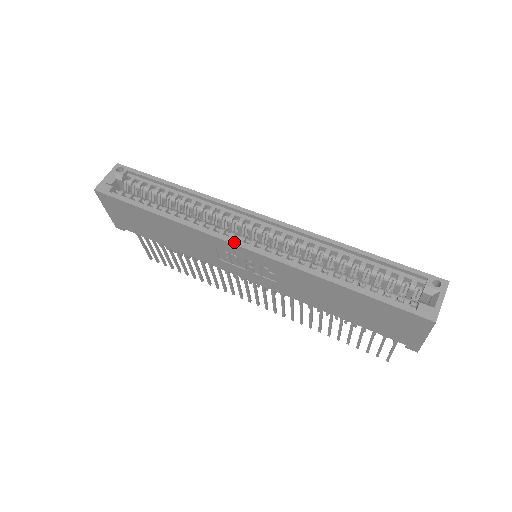
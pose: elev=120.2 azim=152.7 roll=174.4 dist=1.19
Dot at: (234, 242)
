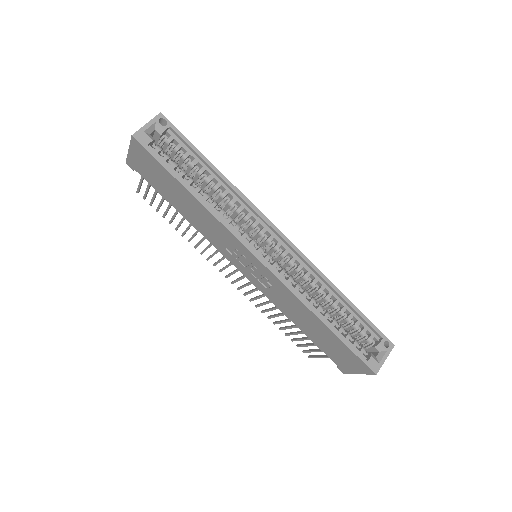
Dot at: (254, 253)
